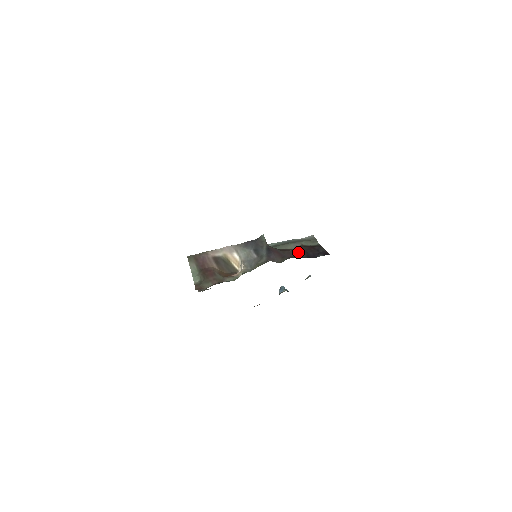
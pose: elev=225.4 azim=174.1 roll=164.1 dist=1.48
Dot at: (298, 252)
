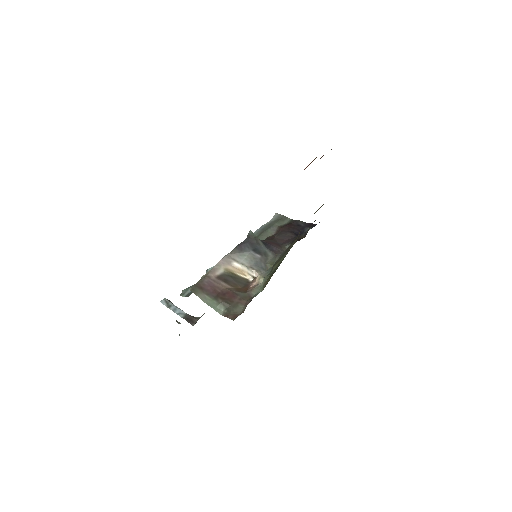
Dot at: (285, 235)
